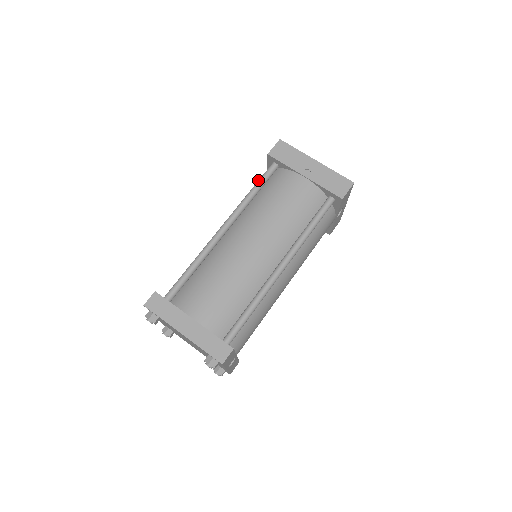
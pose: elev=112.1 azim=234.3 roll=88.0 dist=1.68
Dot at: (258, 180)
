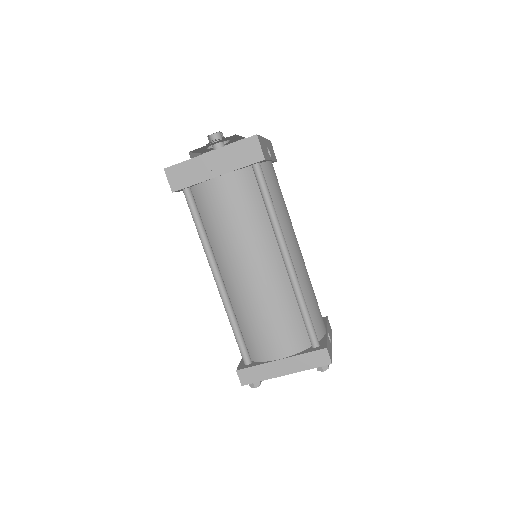
Dot at: occluded
